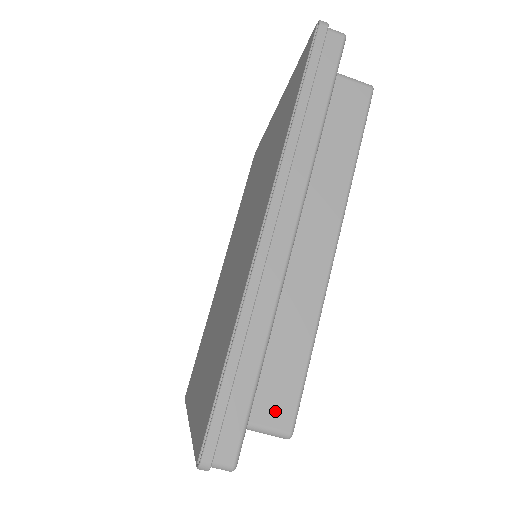
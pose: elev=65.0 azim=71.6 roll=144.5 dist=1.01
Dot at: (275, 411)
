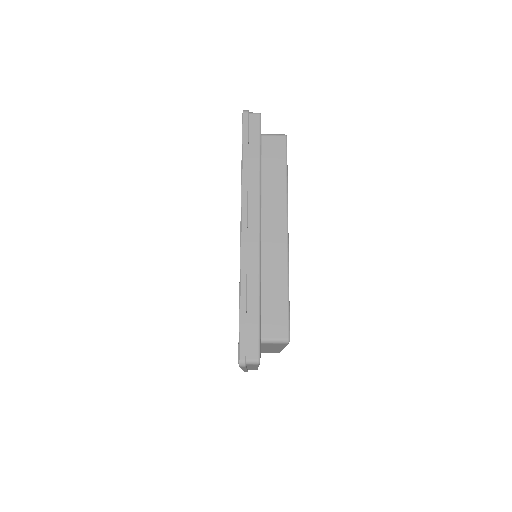
Dot at: (276, 329)
